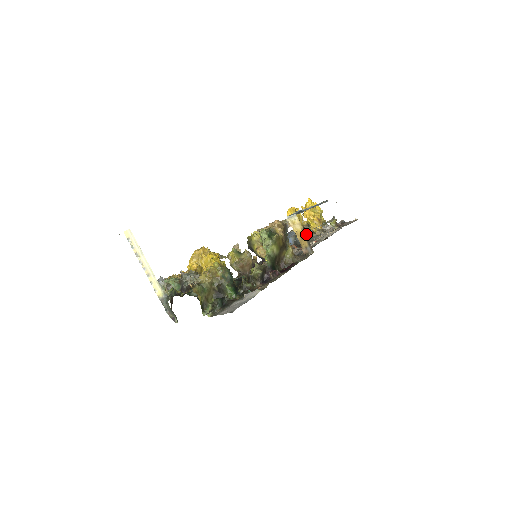
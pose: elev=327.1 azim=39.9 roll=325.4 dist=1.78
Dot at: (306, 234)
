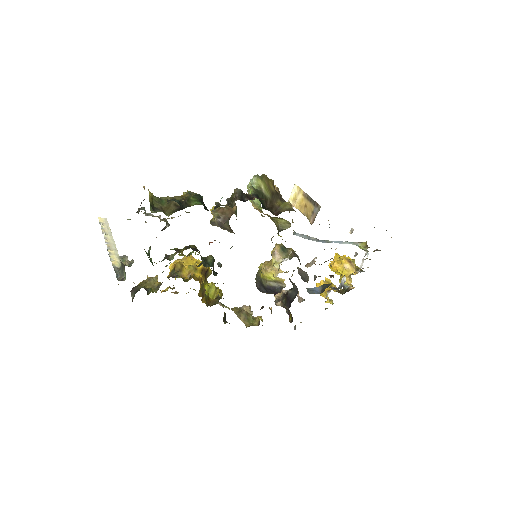
Dot at: (338, 287)
